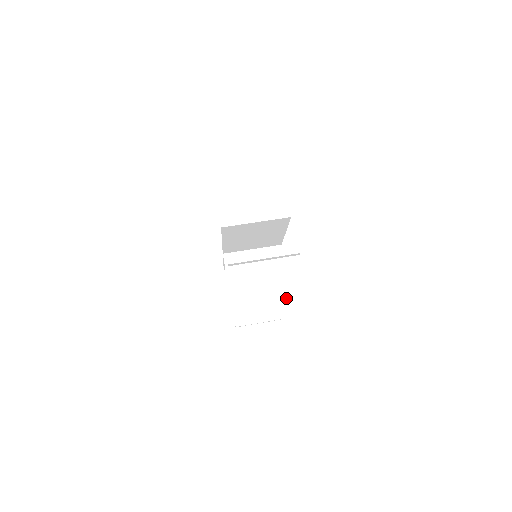
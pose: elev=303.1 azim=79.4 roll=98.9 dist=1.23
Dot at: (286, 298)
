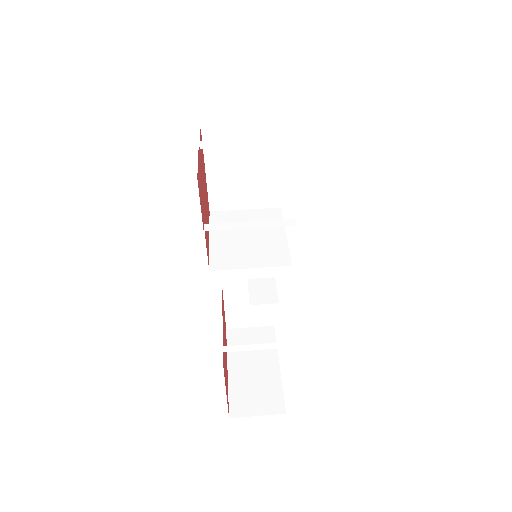
Dot at: (281, 250)
